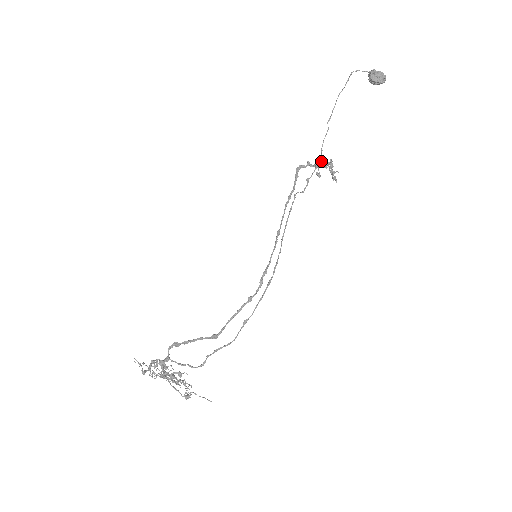
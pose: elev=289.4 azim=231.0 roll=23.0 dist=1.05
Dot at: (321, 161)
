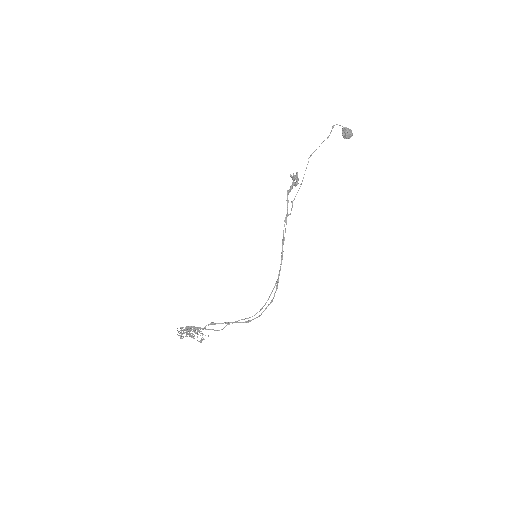
Dot at: (295, 179)
